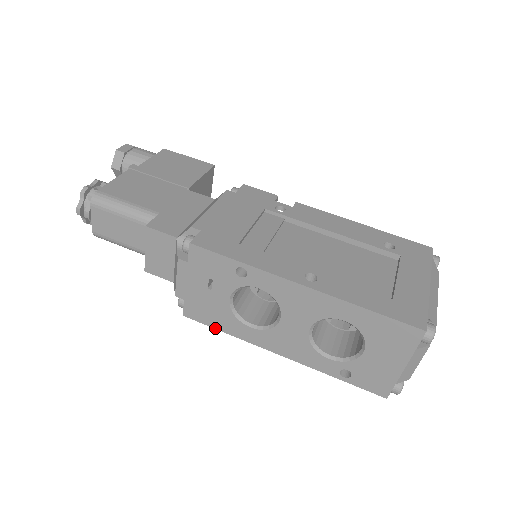
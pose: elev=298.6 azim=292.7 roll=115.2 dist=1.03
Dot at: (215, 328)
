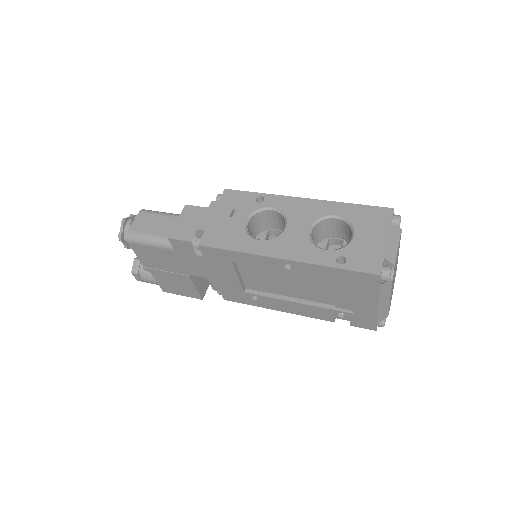
Dot at: (226, 249)
